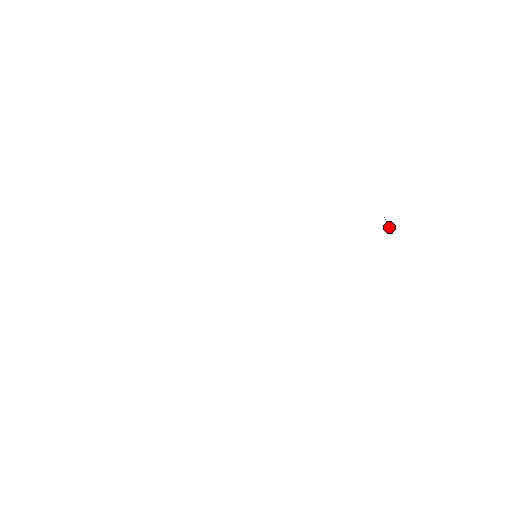
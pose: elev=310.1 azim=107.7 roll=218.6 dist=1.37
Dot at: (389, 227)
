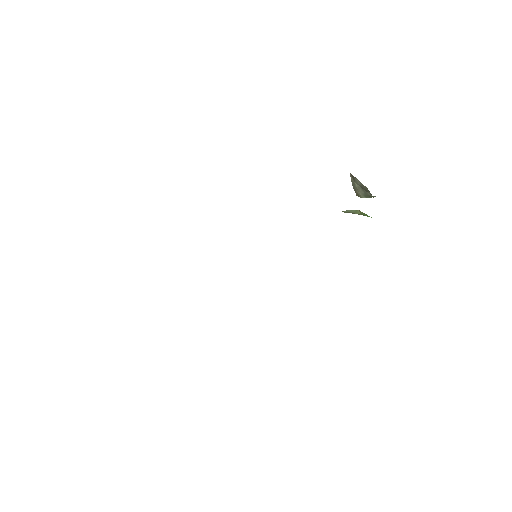
Dot at: (365, 191)
